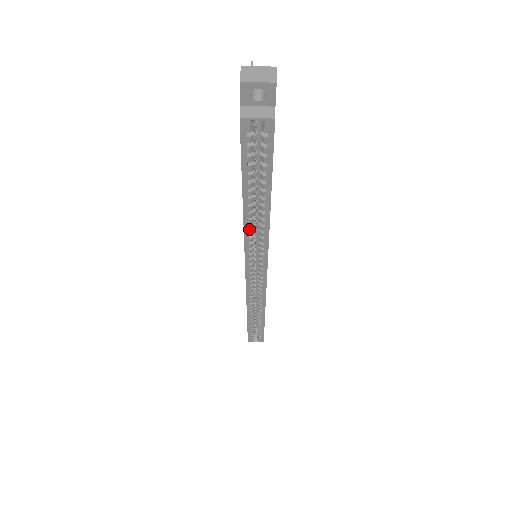
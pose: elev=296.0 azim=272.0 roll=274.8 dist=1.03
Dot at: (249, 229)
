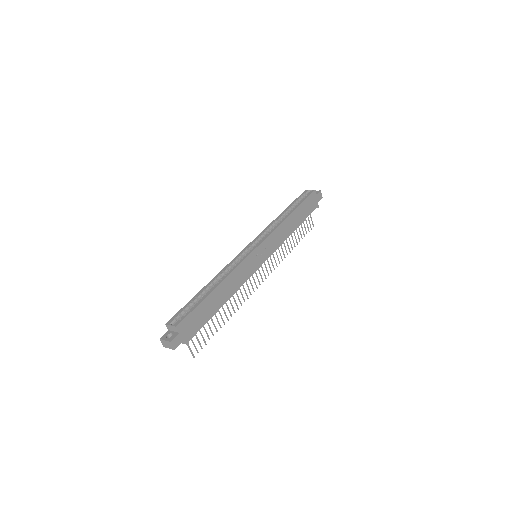
Dot at: (274, 222)
